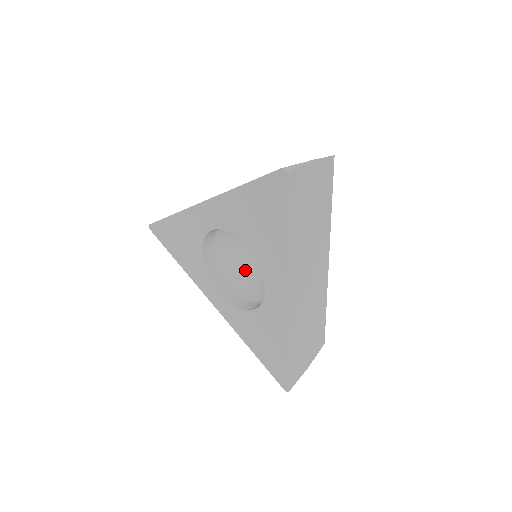
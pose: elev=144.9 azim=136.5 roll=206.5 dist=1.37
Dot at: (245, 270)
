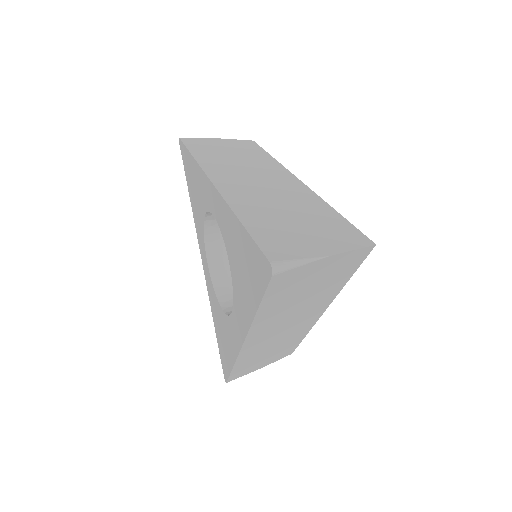
Dot at: occluded
